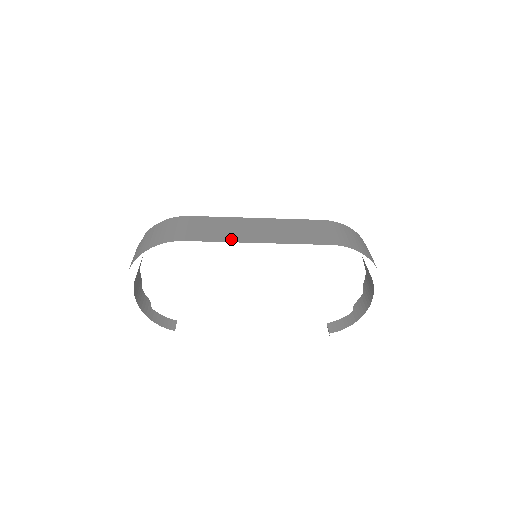
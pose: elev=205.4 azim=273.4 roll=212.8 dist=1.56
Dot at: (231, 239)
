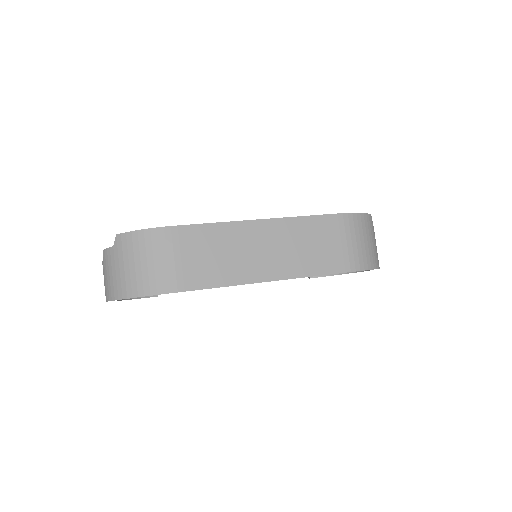
Dot at: (238, 278)
